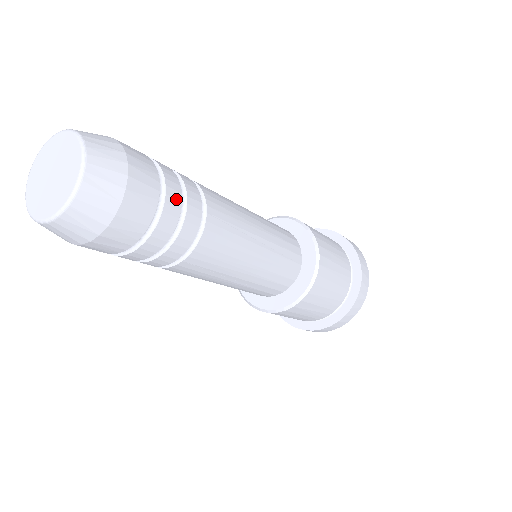
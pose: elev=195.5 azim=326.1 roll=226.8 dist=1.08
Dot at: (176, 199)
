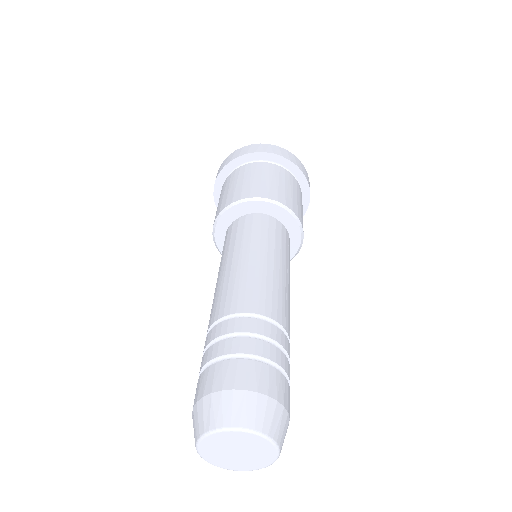
Dot at: occluded
